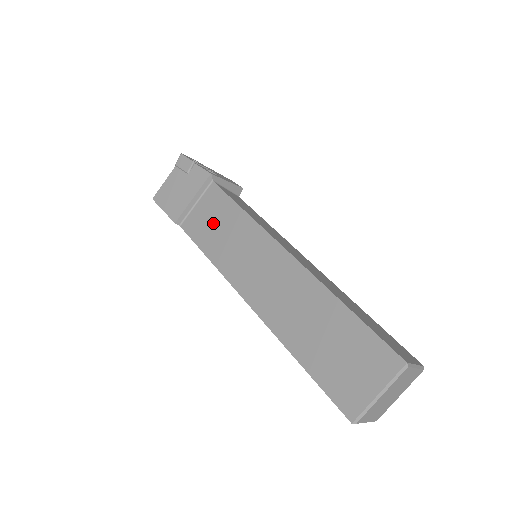
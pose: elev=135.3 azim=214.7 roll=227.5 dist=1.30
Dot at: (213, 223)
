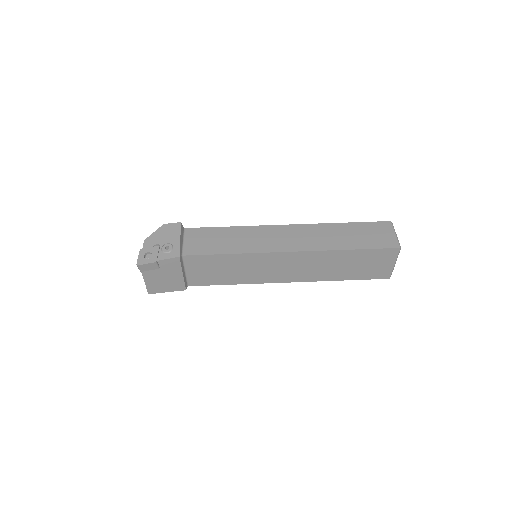
Dot at: (215, 271)
